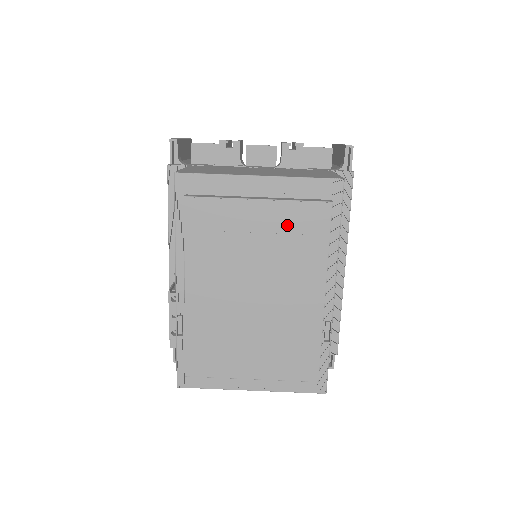
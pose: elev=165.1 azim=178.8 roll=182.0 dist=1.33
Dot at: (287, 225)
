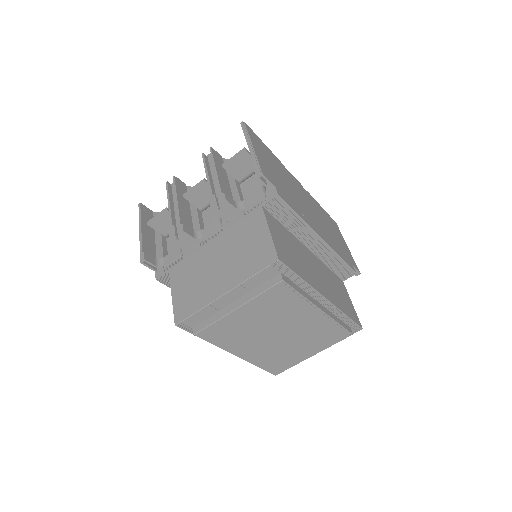
Dot at: (266, 305)
